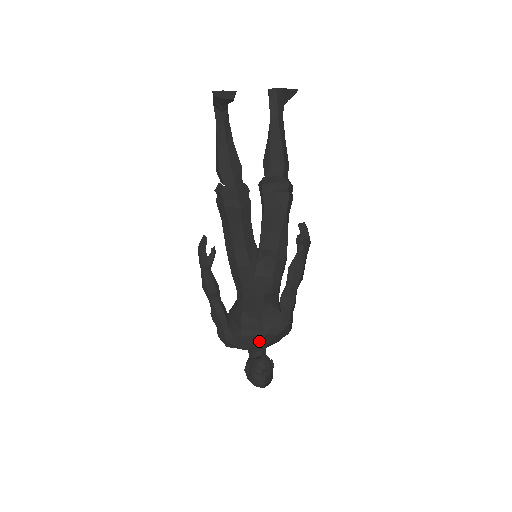
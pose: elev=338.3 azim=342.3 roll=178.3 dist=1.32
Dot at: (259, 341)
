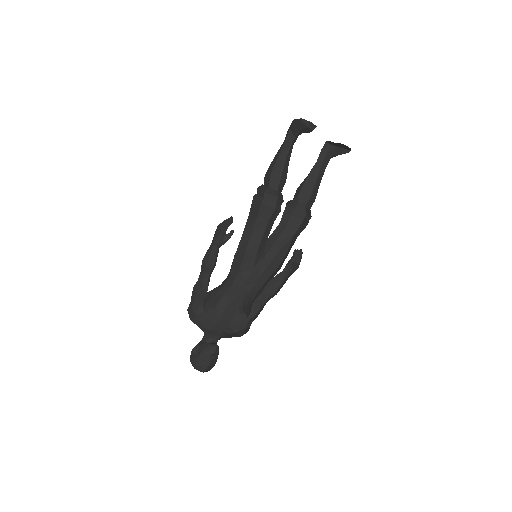
Dot at: (223, 327)
